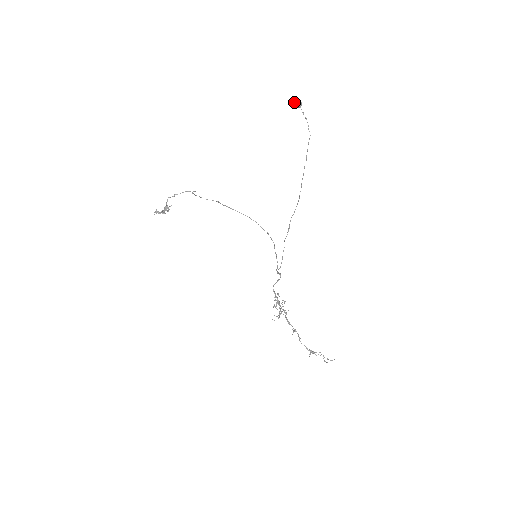
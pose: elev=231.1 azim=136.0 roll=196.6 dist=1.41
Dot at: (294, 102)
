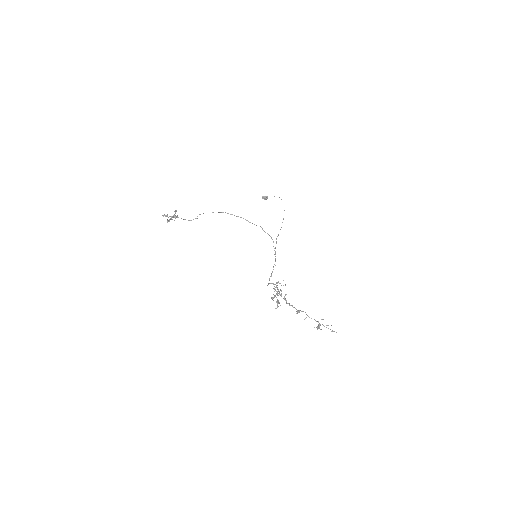
Dot at: (264, 196)
